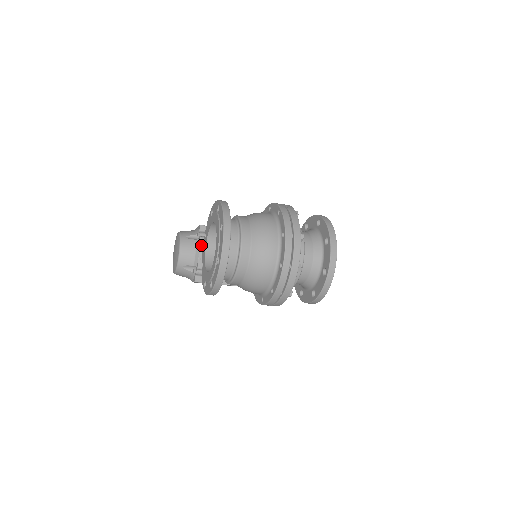
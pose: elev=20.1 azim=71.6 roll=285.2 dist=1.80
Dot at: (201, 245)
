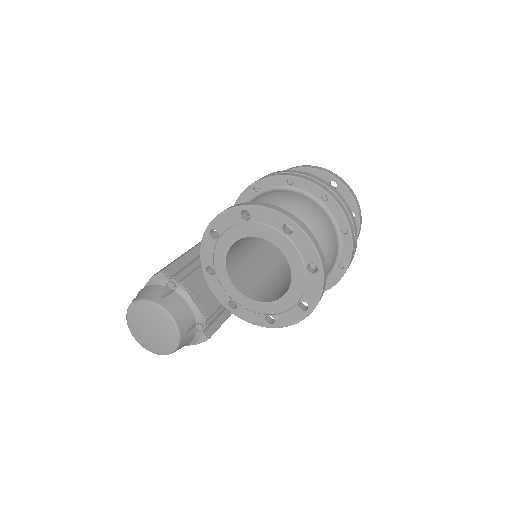
Dot at: (188, 292)
